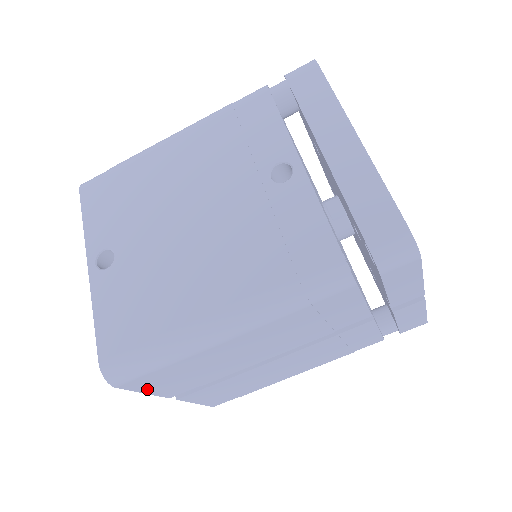
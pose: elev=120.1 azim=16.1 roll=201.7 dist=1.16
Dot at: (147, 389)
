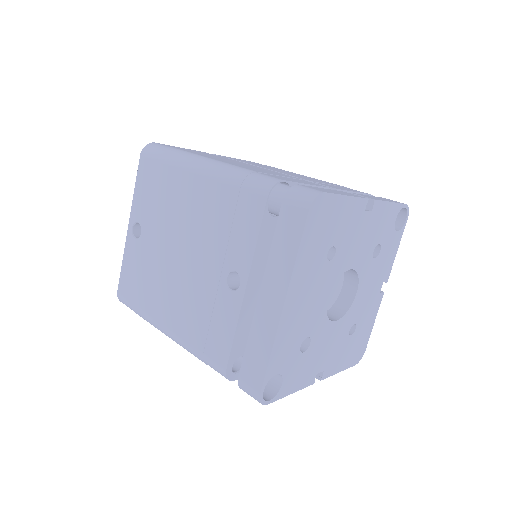
Dot at: occluded
